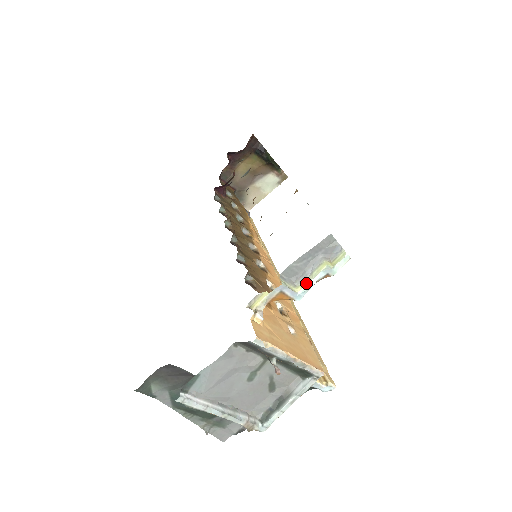
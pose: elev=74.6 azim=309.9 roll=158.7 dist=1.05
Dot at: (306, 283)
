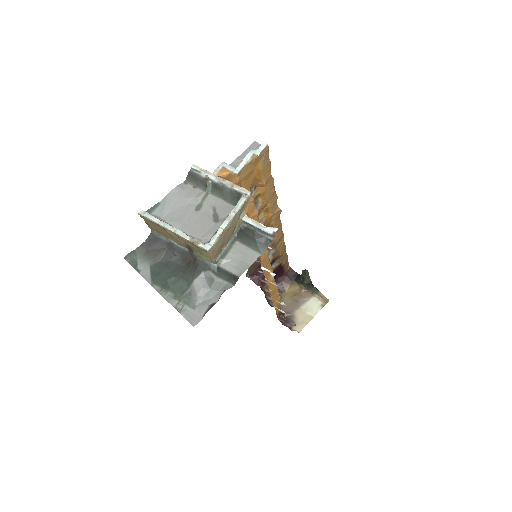
Dot at: (241, 163)
